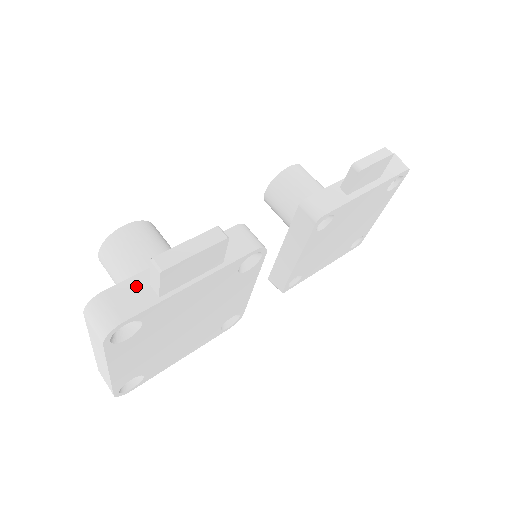
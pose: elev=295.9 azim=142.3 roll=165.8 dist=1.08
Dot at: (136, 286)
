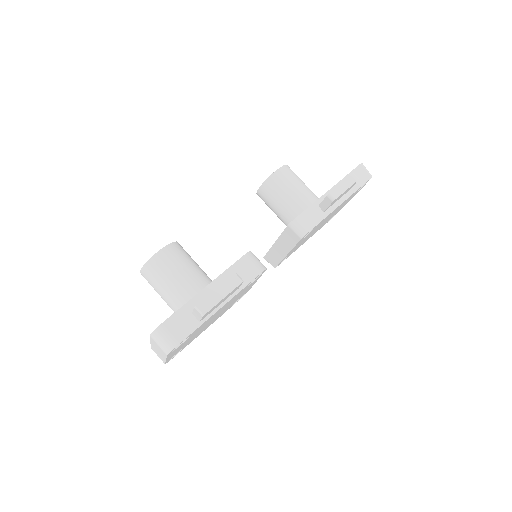
Dot at: (183, 316)
